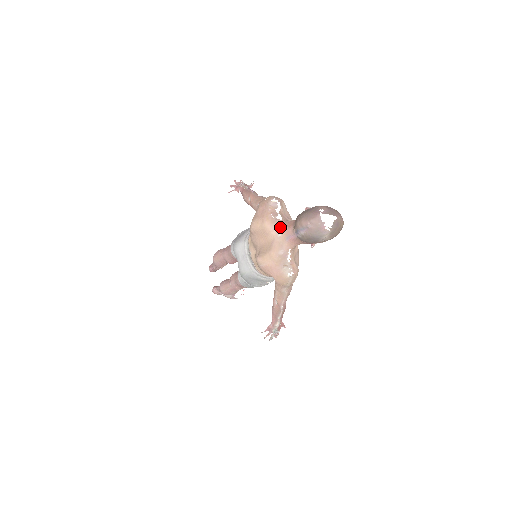
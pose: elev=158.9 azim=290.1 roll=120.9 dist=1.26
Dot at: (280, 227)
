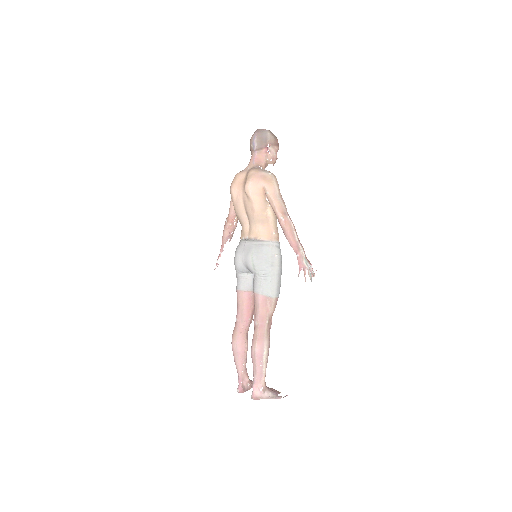
Dot at: (246, 167)
